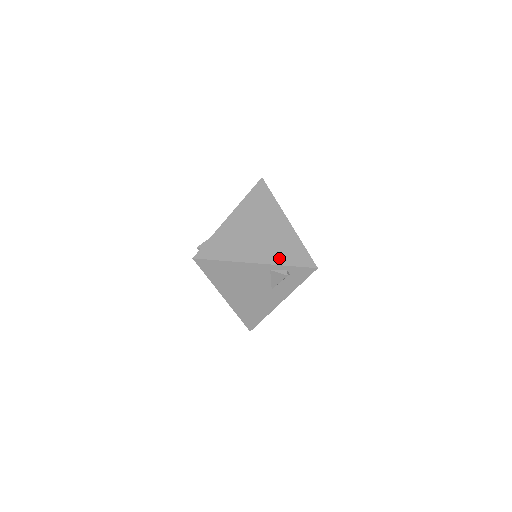
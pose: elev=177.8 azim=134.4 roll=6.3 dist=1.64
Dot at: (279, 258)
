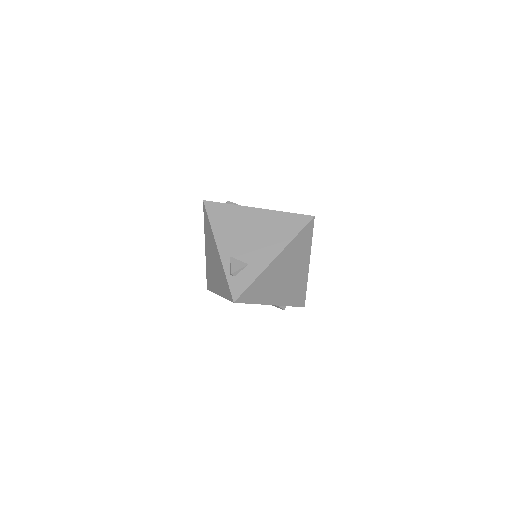
Dot at: (288, 300)
